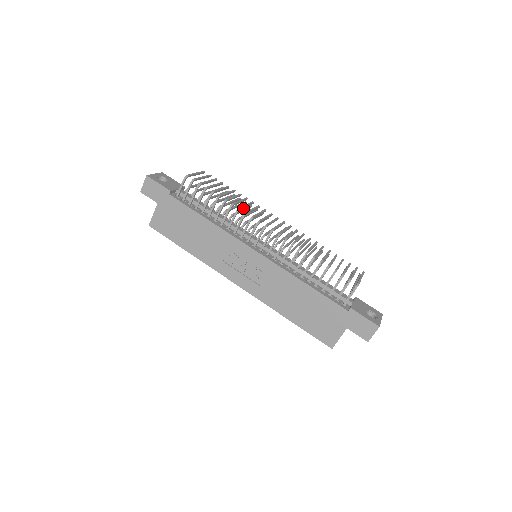
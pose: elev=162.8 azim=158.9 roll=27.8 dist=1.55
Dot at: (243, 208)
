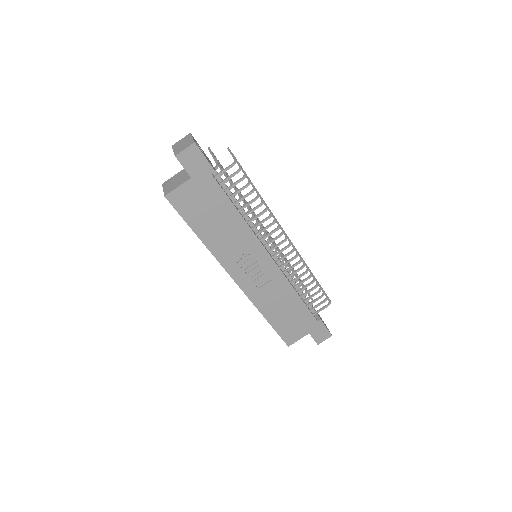
Dot at: occluded
